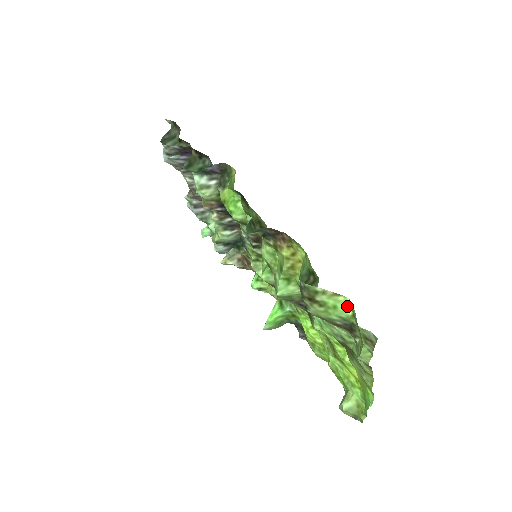
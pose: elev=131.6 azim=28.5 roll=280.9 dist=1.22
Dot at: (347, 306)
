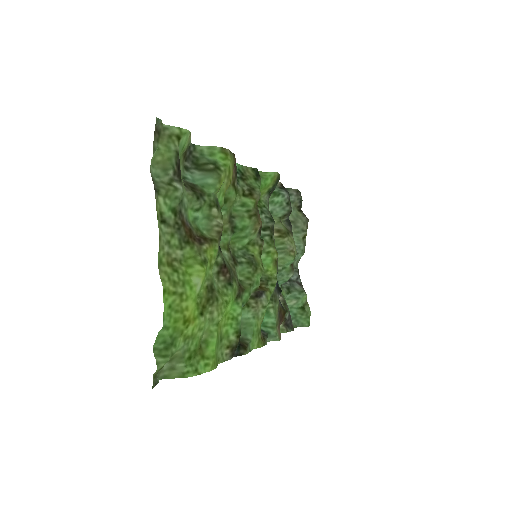
Dot at: (185, 137)
